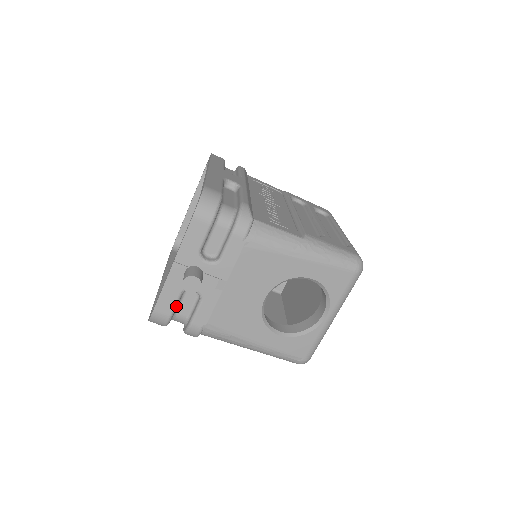
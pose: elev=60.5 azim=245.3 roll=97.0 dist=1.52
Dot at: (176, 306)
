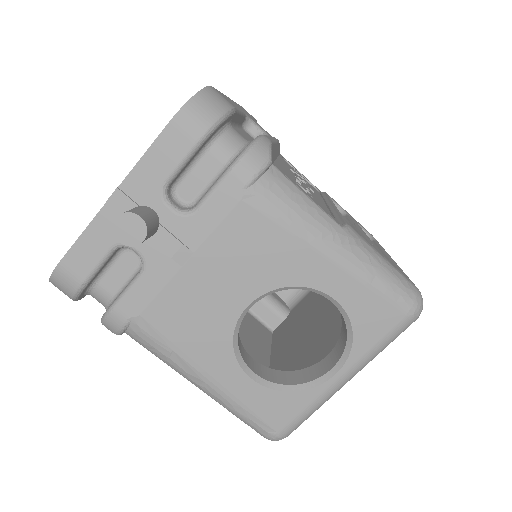
Dot at: (98, 268)
